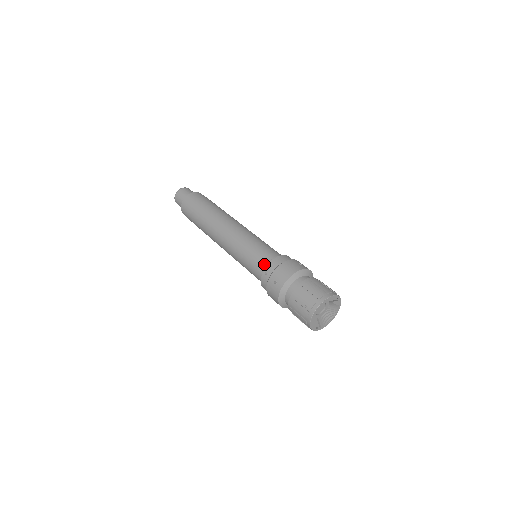
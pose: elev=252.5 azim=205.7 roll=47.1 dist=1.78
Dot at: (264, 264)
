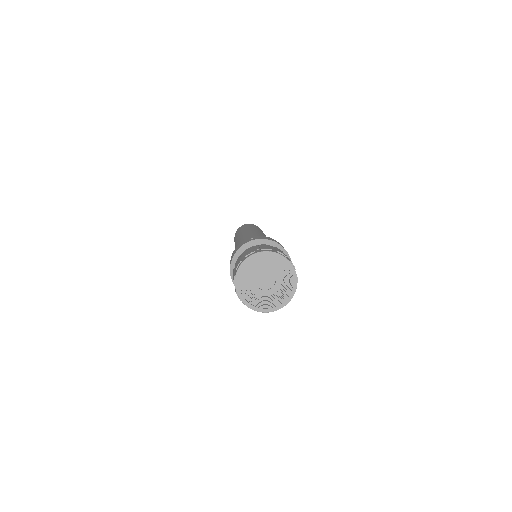
Dot at: occluded
